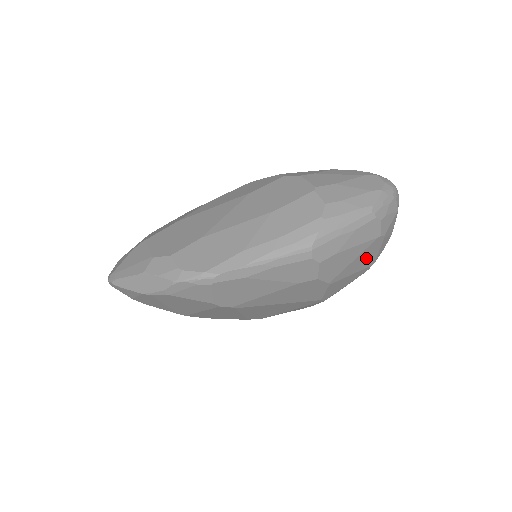
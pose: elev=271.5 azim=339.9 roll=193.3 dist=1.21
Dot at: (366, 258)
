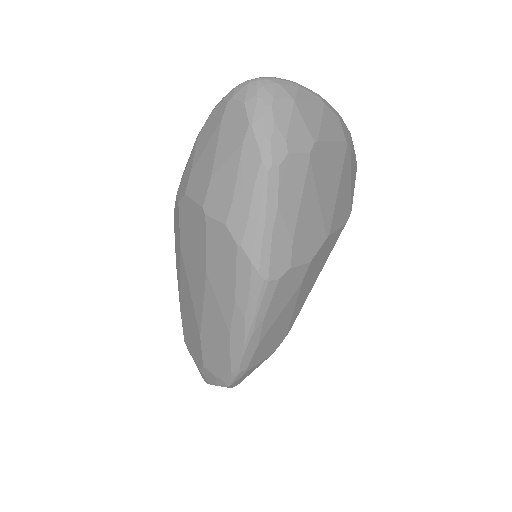
Dot at: (329, 168)
